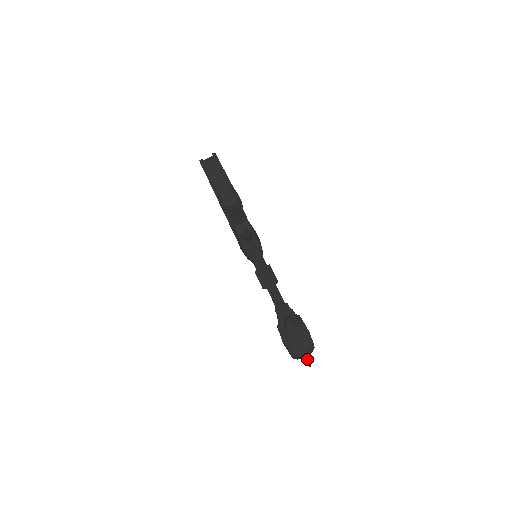
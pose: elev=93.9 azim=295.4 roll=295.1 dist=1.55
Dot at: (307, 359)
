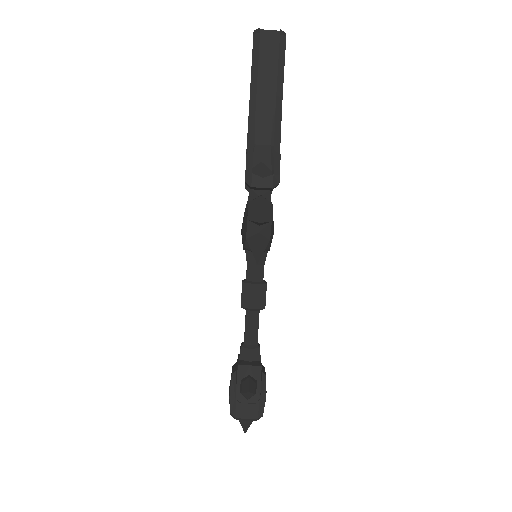
Dot at: (246, 427)
